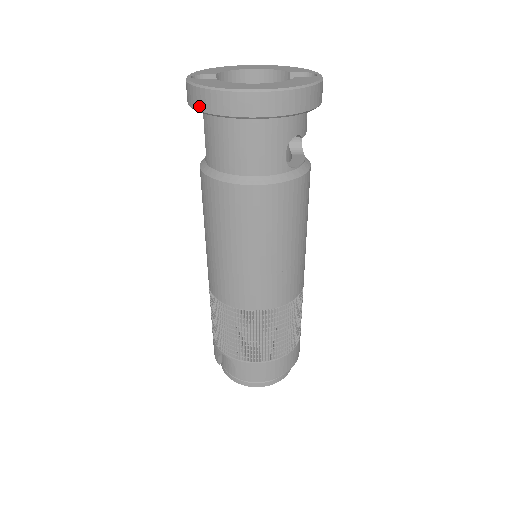
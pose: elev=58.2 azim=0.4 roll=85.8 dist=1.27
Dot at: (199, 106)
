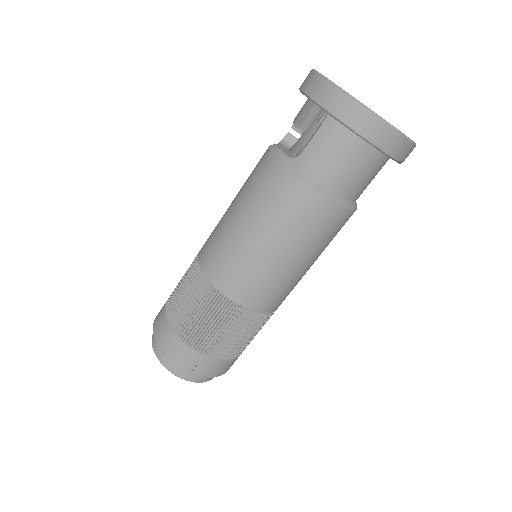
Dot at: (349, 120)
